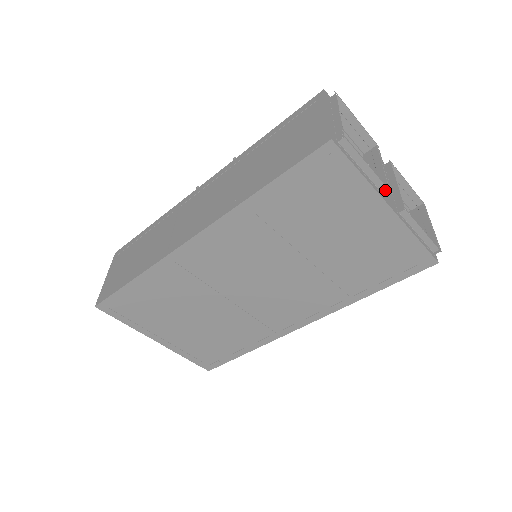
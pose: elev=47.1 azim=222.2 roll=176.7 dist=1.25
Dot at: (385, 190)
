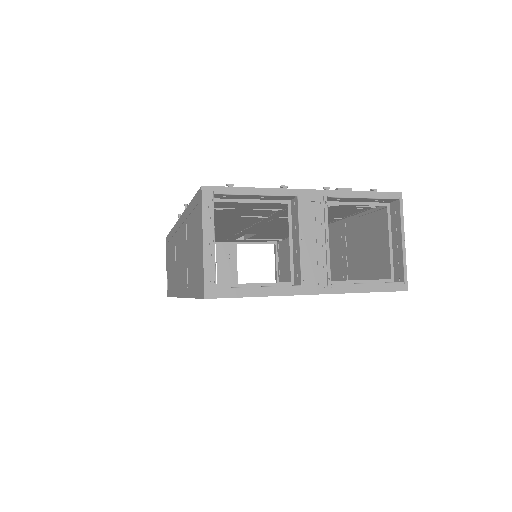
Dot at: (298, 285)
